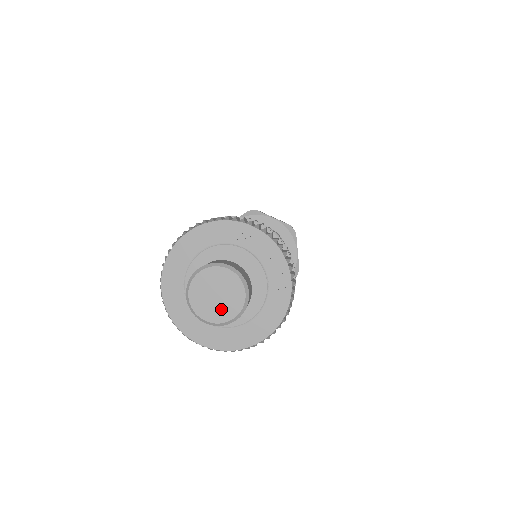
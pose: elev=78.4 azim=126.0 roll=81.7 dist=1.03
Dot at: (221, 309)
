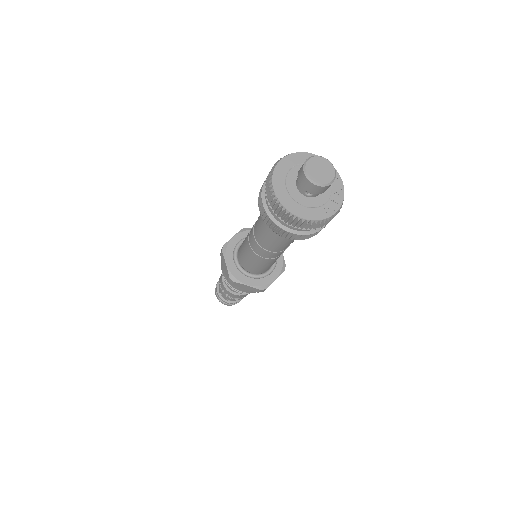
Dot at: (317, 175)
